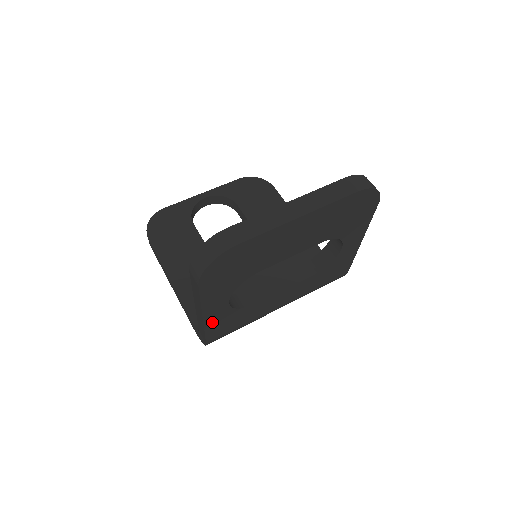
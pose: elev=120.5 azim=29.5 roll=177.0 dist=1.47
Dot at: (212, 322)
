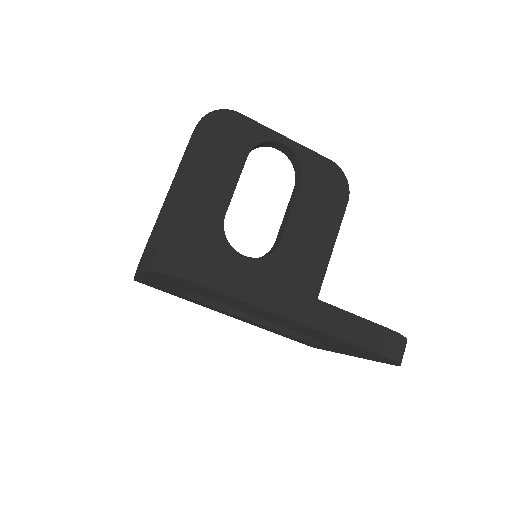
Dot at: occluded
